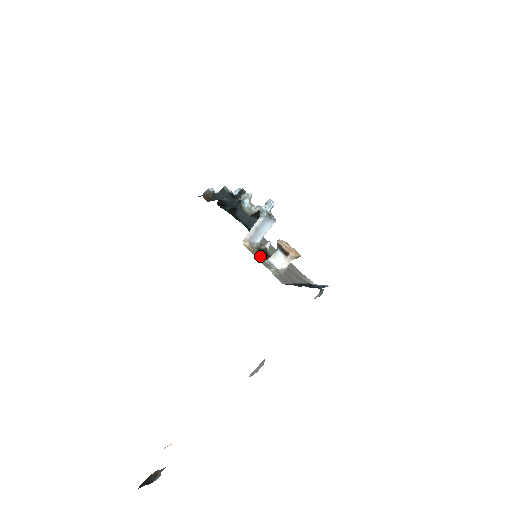
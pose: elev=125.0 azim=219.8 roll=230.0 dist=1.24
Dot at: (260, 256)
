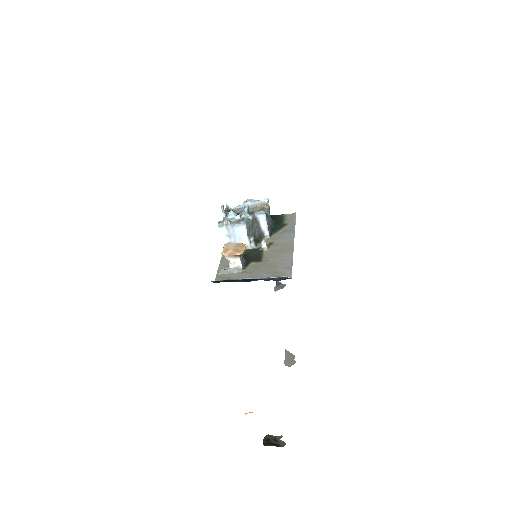
Dot at: occluded
